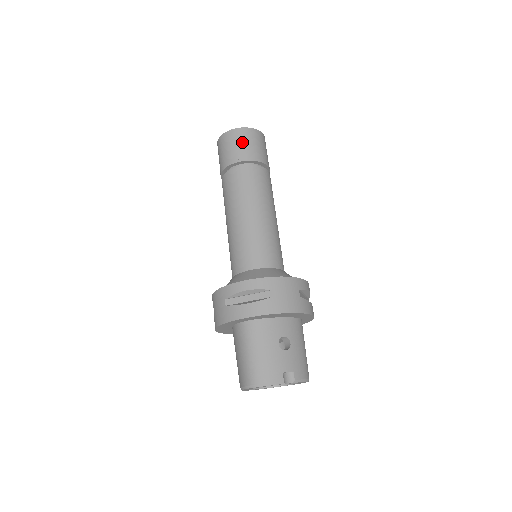
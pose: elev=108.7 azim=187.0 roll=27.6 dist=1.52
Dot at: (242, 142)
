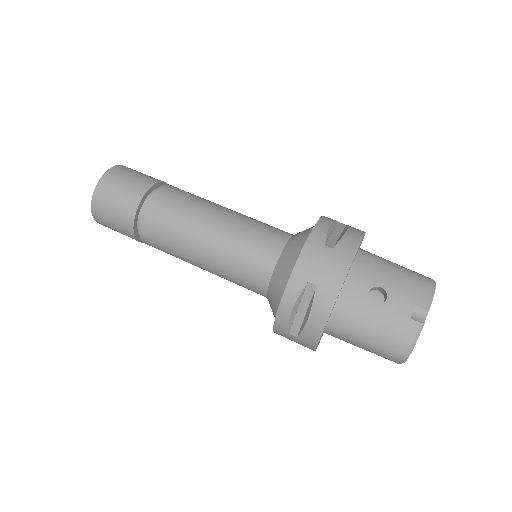
Dot at: (111, 204)
